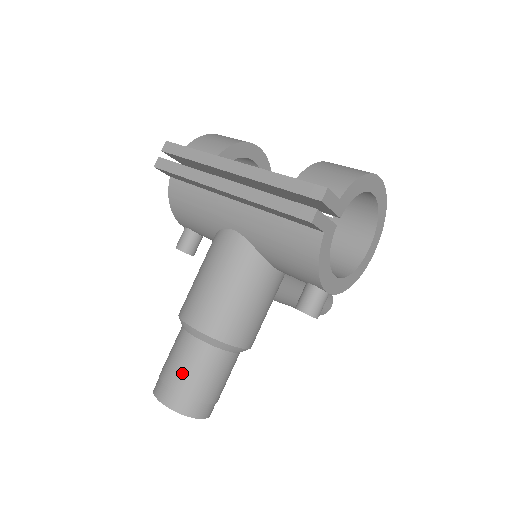
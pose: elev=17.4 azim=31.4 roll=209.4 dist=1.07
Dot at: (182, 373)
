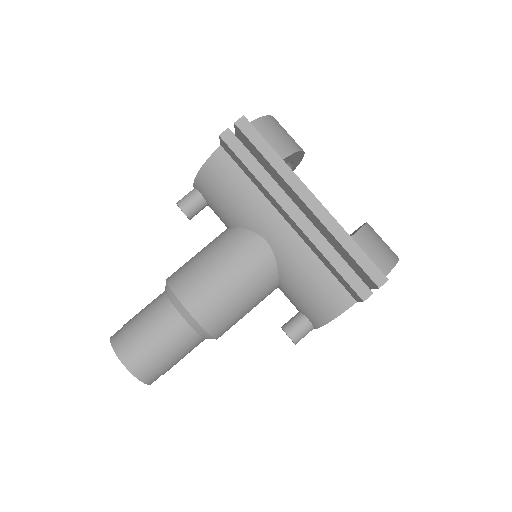
Dot at: (158, 346)
